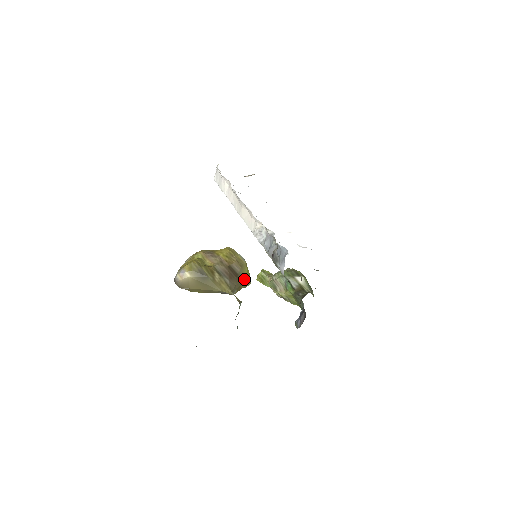
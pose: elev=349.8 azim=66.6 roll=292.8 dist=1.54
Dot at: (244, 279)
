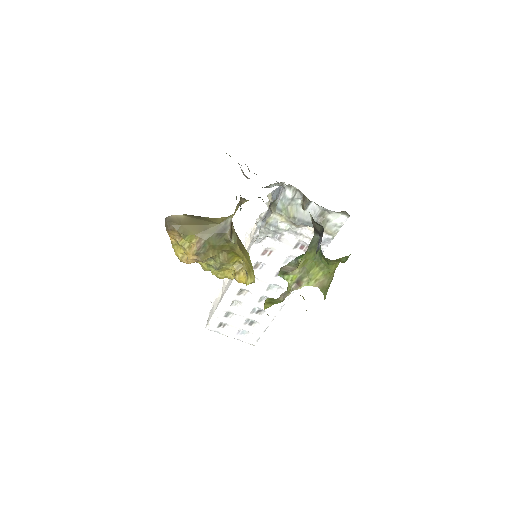
Dot at: (245, 249)
